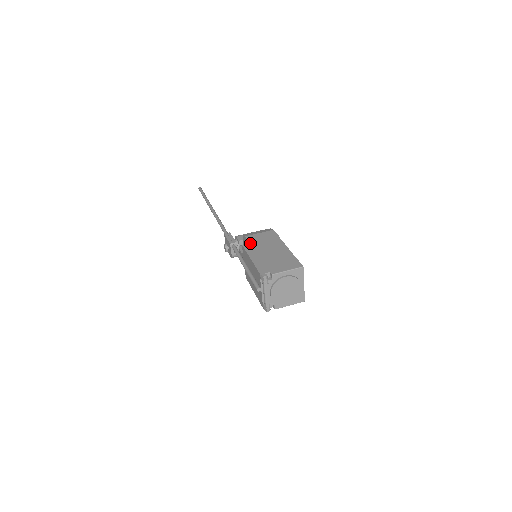
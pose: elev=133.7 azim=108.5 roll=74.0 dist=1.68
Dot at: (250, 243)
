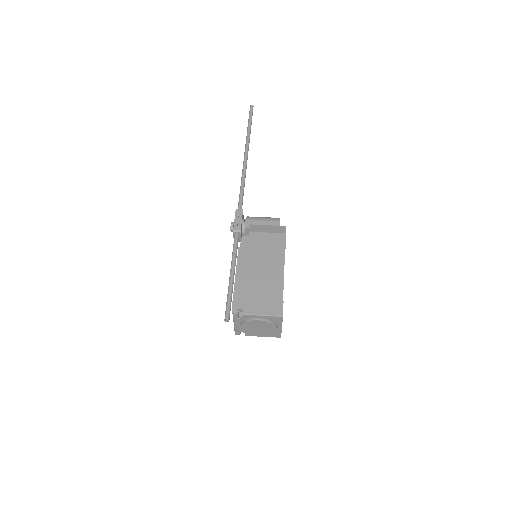
Dot at: (248, 247)
